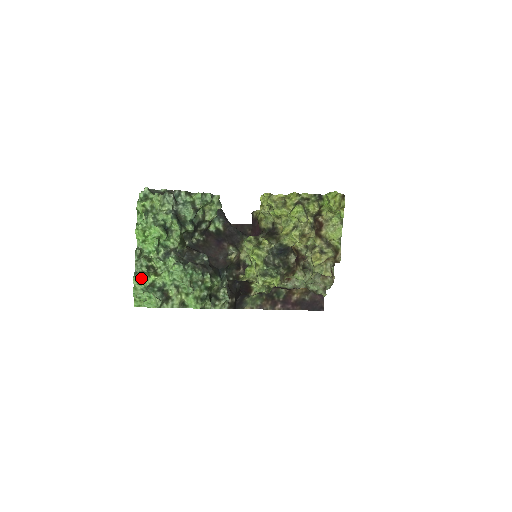
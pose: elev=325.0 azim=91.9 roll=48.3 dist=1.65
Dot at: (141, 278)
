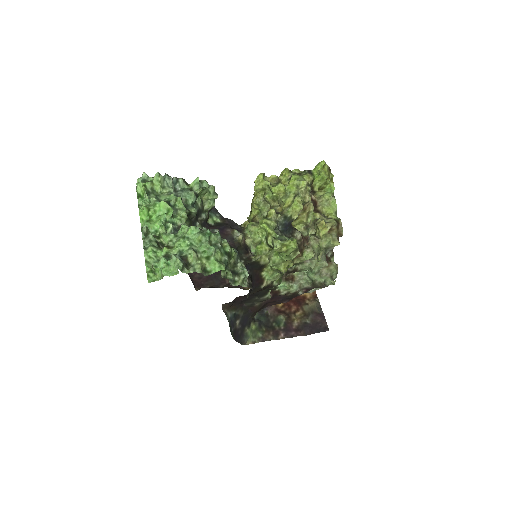
Dot at: (153, 251)
